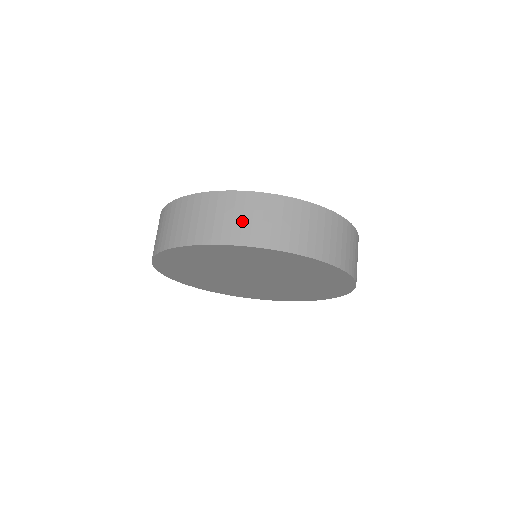
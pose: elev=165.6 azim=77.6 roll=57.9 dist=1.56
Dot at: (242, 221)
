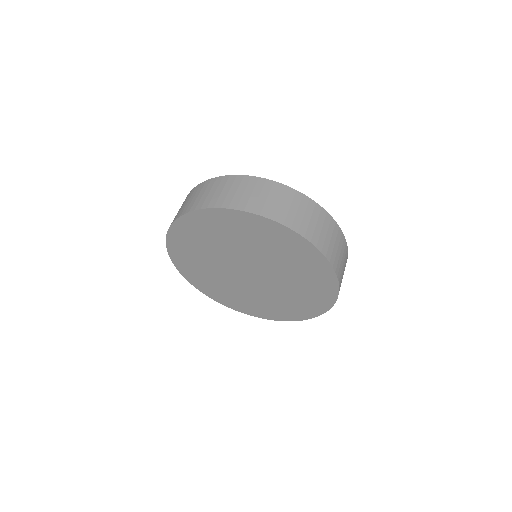
Dot at: (250, 195)
